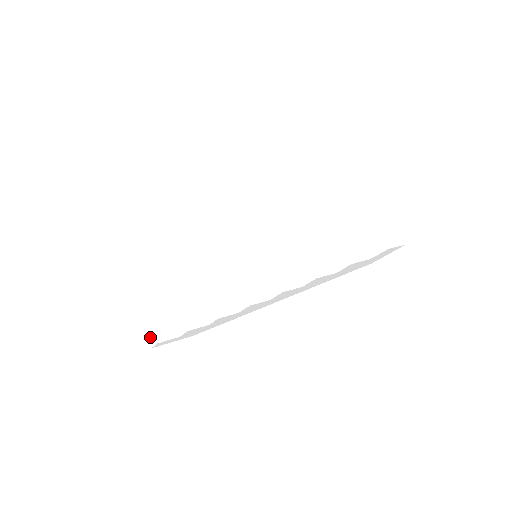
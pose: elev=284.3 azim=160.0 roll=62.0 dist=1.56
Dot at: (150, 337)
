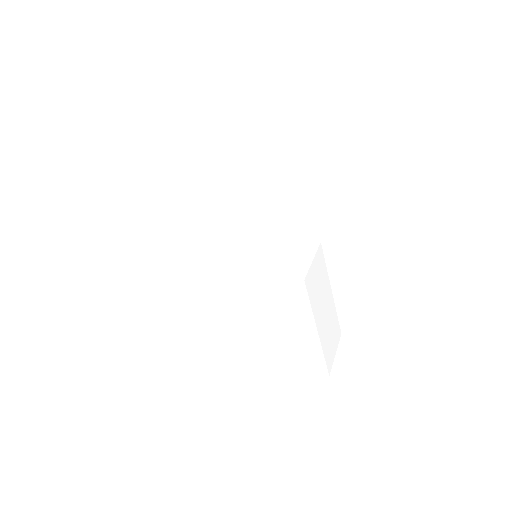
Dot at: occluded
